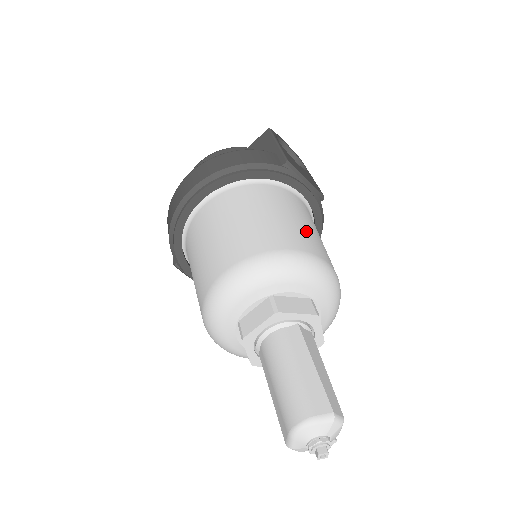
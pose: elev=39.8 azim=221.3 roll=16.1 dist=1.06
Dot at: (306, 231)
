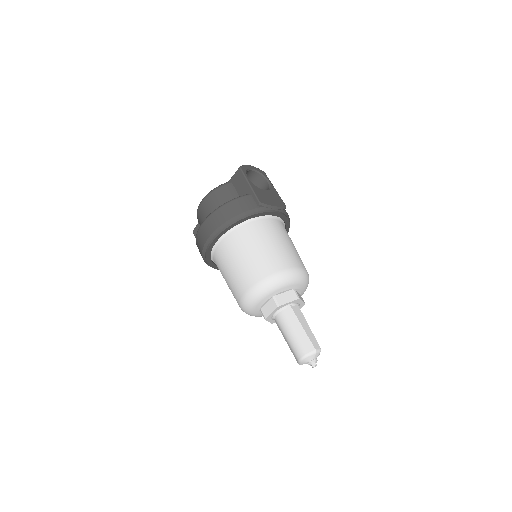
Dot at: (282, 250)
